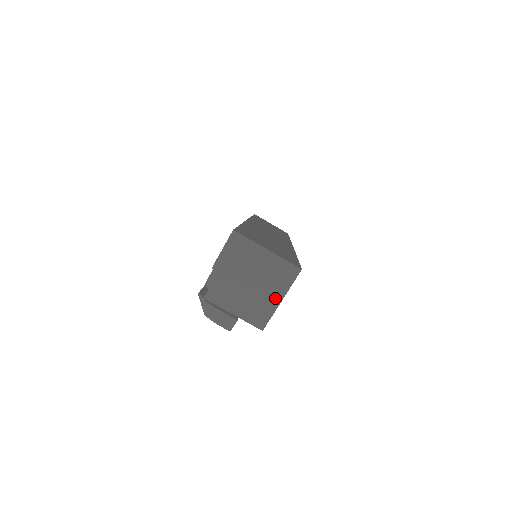
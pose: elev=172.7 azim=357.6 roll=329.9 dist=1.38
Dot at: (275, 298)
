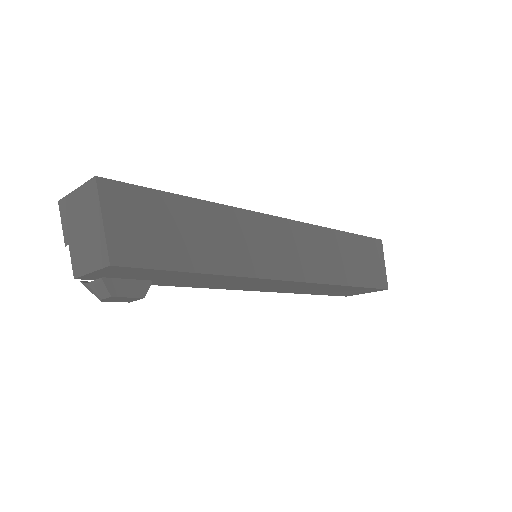
Dot at: (99, 223)
